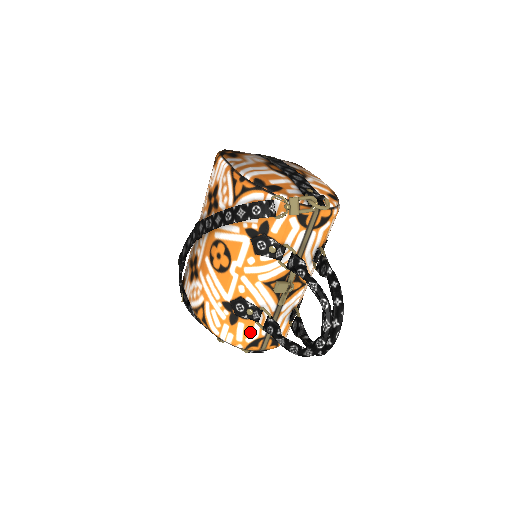
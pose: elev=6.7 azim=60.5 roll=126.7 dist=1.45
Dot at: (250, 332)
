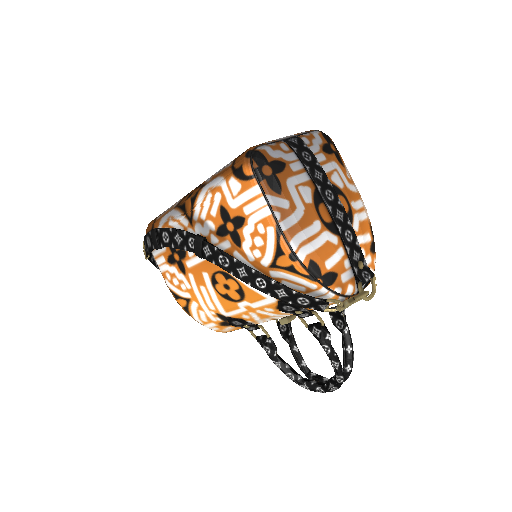
Dot at: (238, 329)
